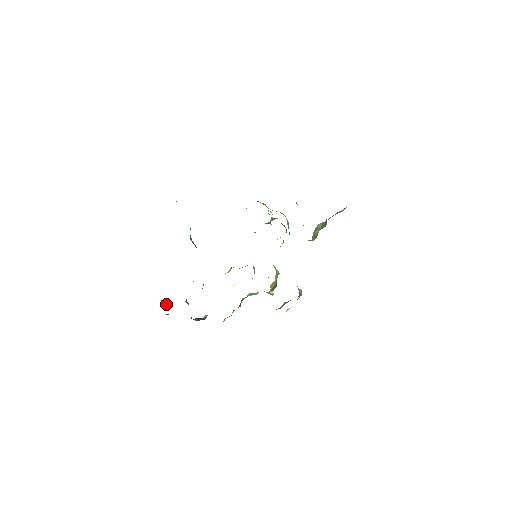
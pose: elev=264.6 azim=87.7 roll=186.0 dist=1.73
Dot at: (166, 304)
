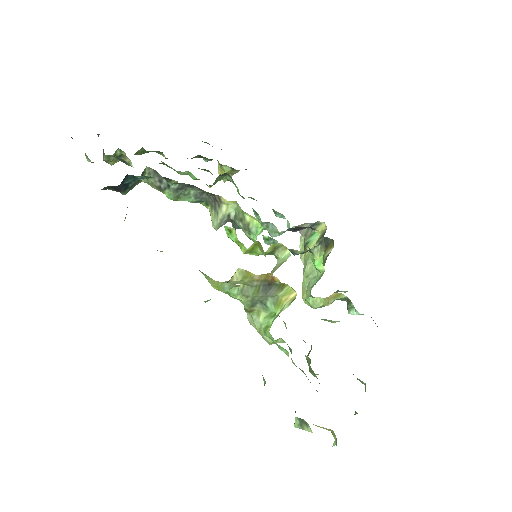
Dot at: occluded
